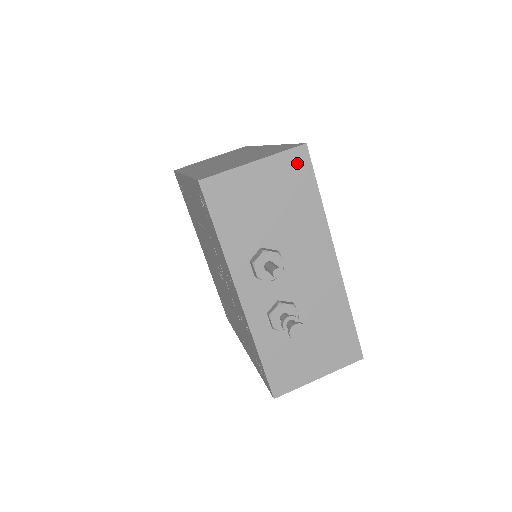
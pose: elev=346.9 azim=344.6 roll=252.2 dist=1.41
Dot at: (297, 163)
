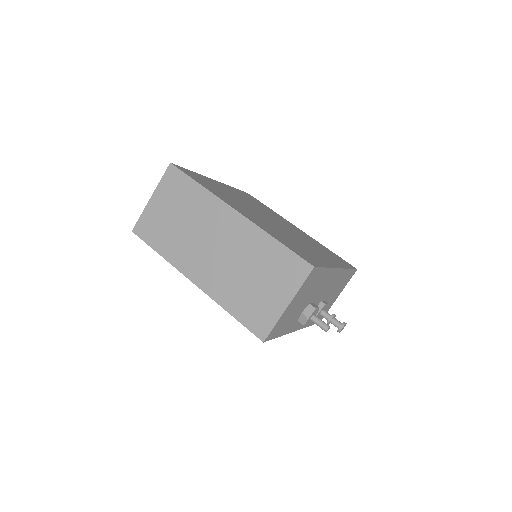
Dot at: (311, 277)
